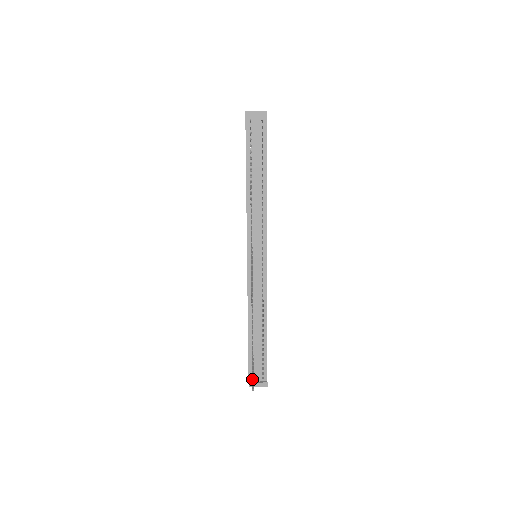
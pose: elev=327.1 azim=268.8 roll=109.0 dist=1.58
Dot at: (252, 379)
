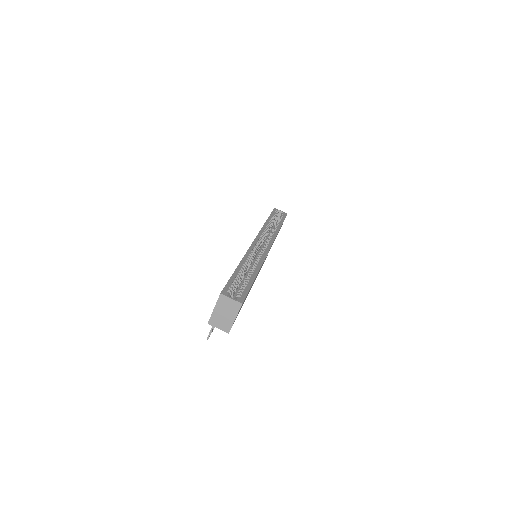
Dot at: occluded
